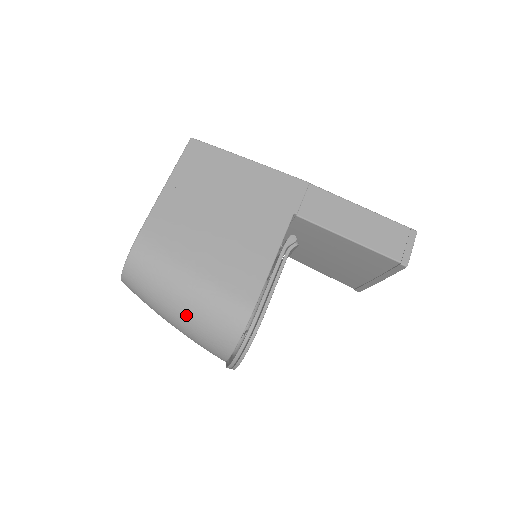
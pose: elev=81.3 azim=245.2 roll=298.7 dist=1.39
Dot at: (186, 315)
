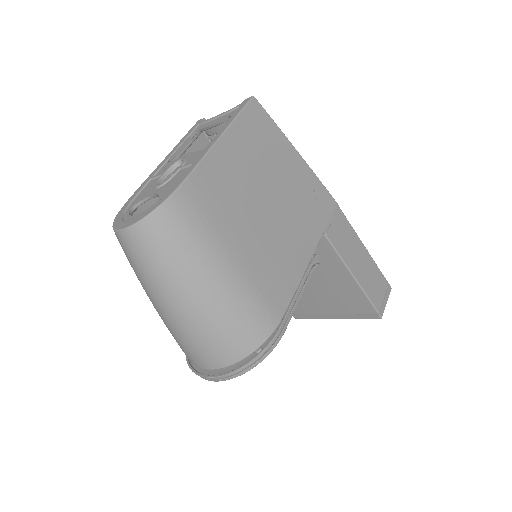
Dot at: (202, 307)
